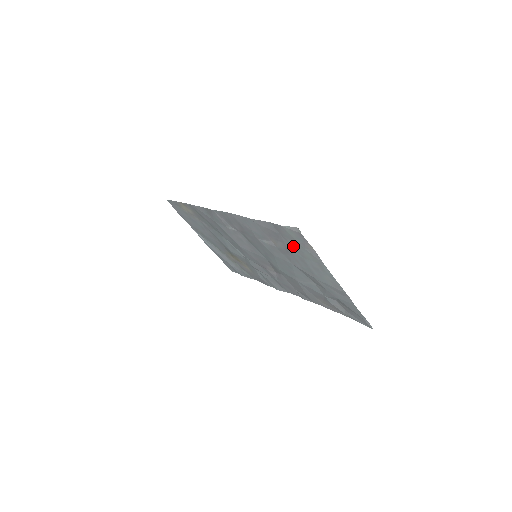
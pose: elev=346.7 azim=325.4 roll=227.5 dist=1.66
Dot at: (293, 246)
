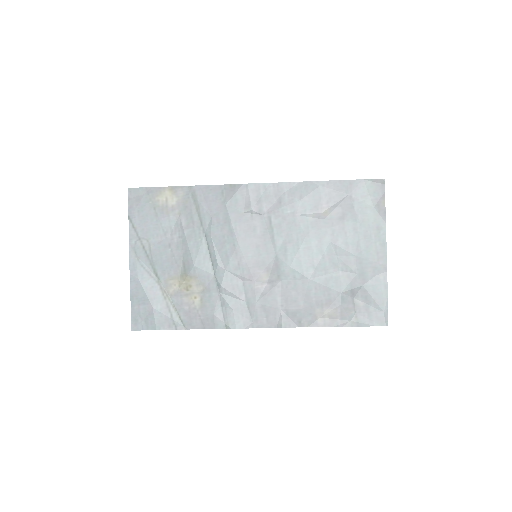
Dot at: (357, 208)
